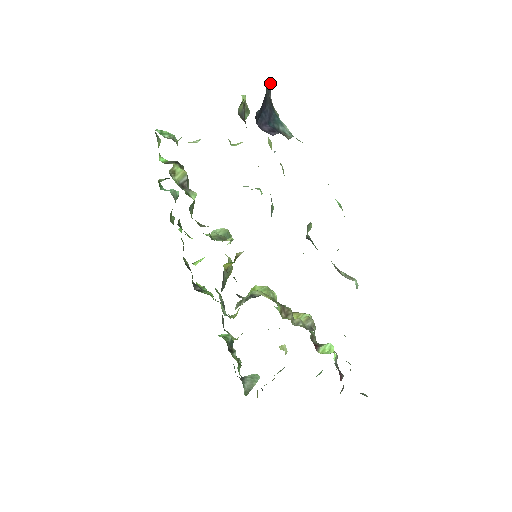
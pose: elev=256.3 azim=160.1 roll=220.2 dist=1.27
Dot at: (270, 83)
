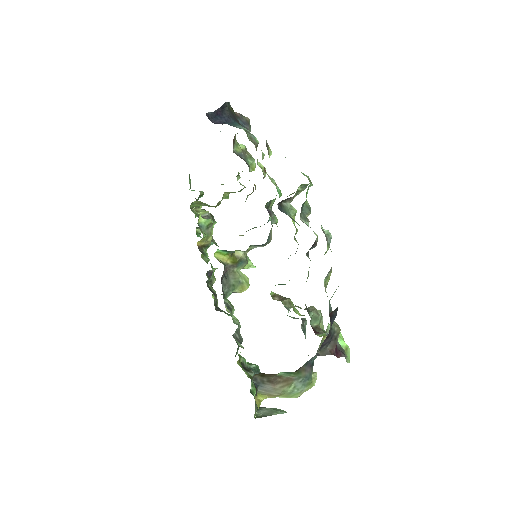
Dot at: (245, 119)
